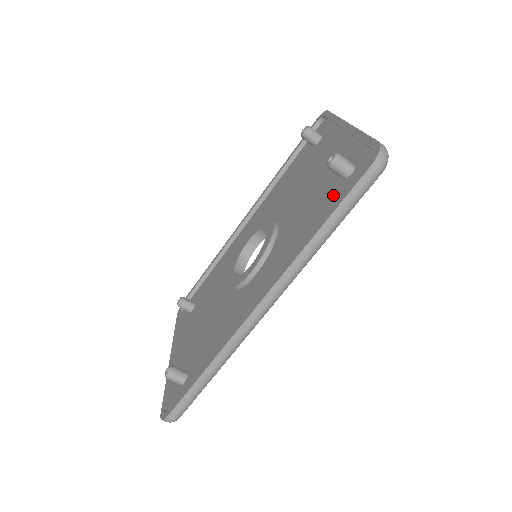
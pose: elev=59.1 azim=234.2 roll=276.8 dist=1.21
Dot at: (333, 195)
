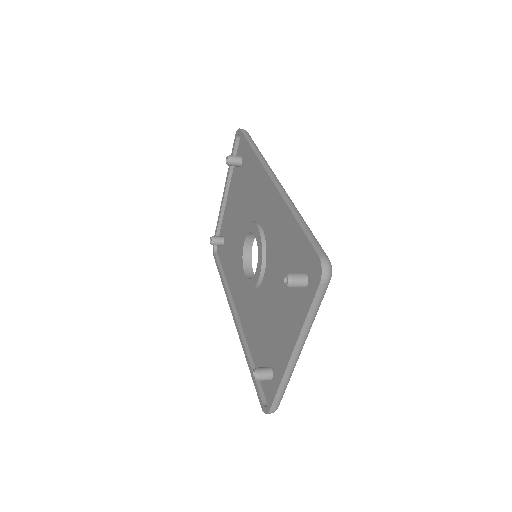
Dot at: (263, 361)
